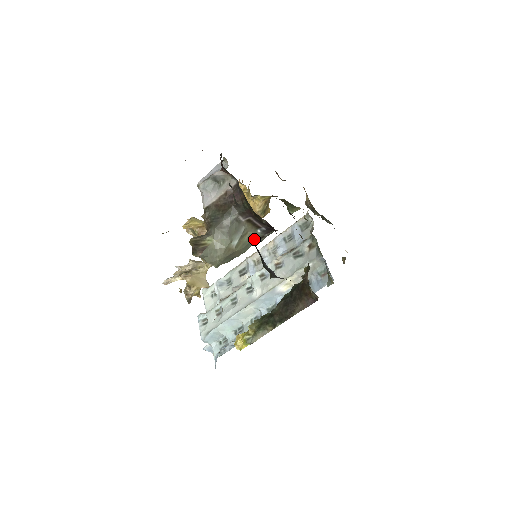
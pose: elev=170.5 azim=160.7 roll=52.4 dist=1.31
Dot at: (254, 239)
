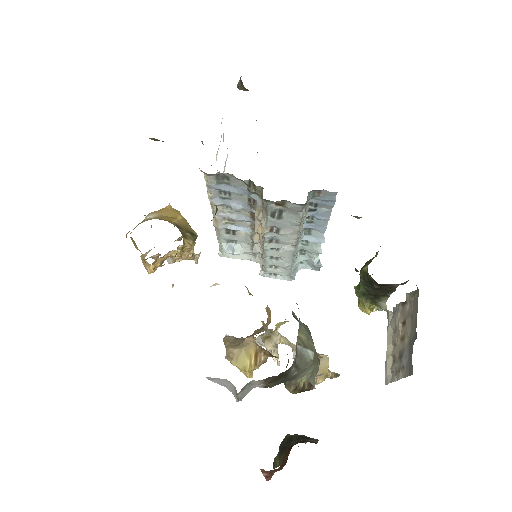
Dot at: (299, 321)
